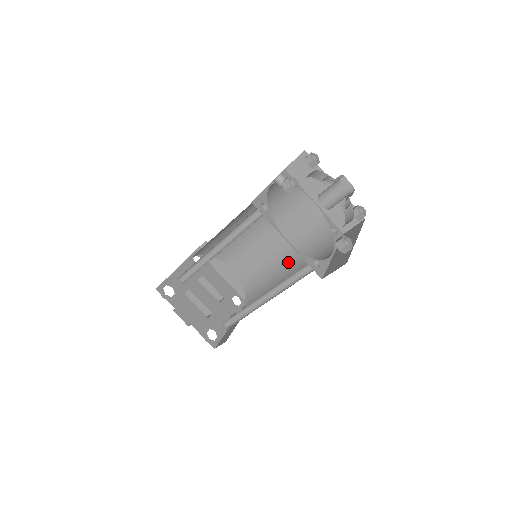
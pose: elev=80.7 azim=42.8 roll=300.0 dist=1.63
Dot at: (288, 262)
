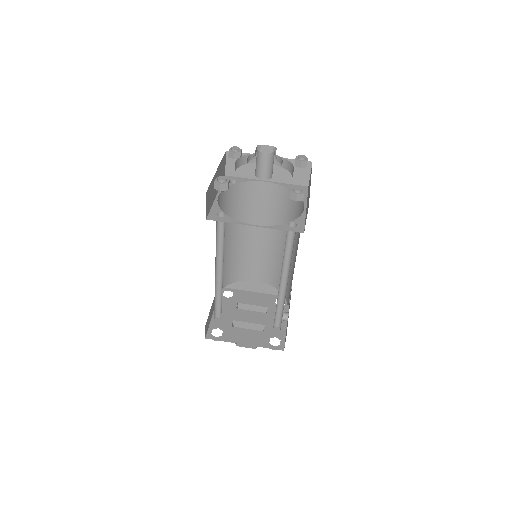
Dot at: occluded
